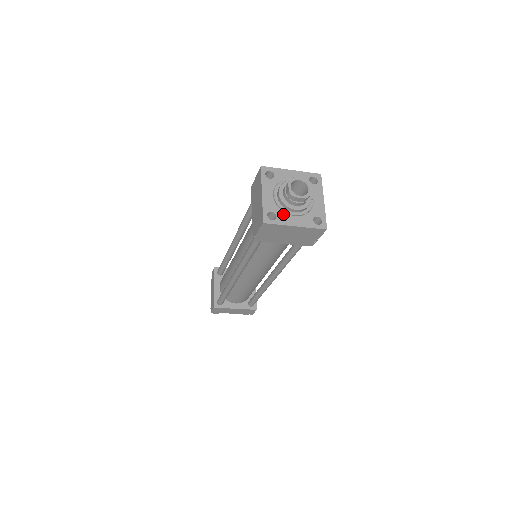
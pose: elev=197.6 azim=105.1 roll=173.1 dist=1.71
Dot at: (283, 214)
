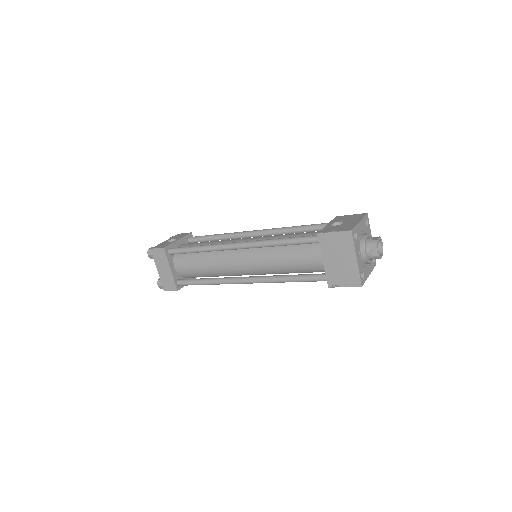
Dot at: (365, 269)
